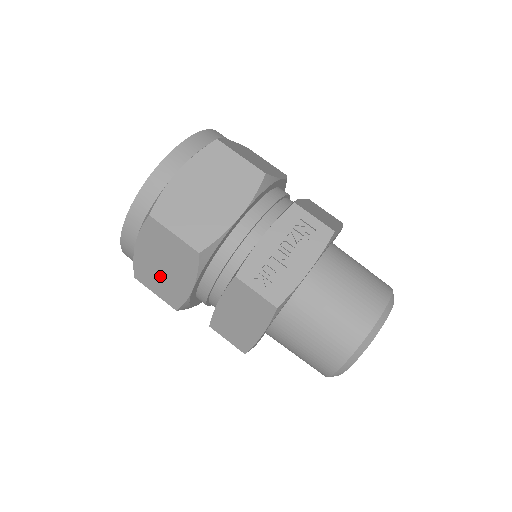
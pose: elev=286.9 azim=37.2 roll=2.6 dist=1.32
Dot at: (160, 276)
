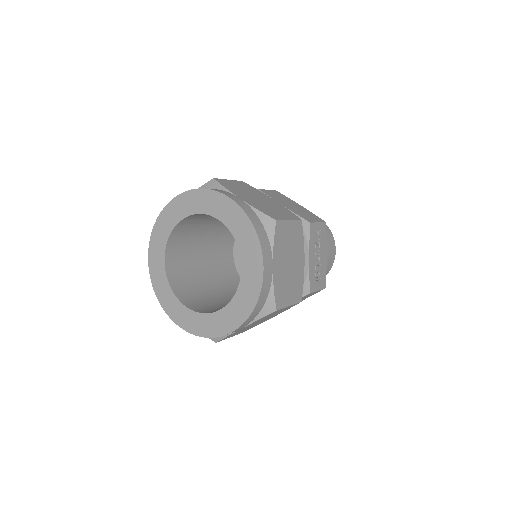
Dot at: occluded
